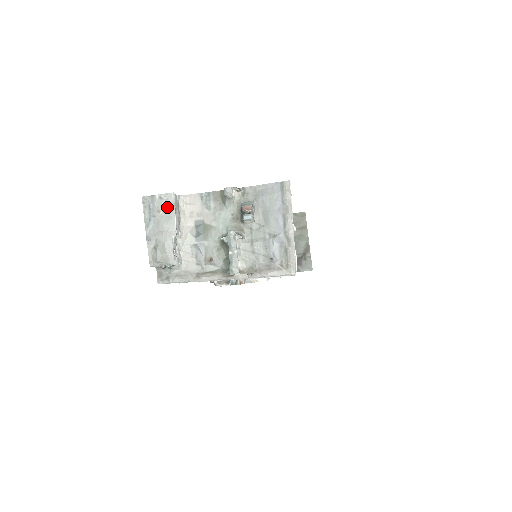
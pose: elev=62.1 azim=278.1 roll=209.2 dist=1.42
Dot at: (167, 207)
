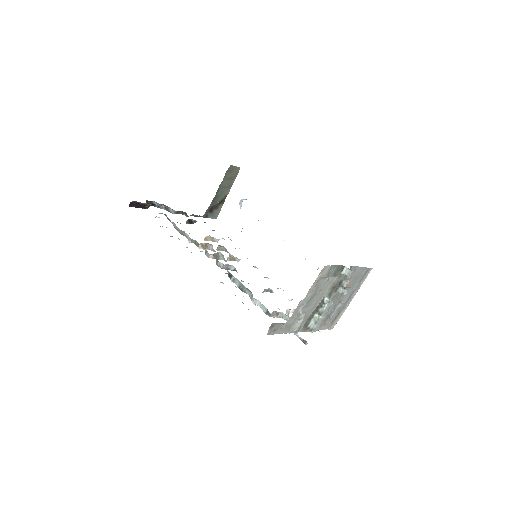
Dot at: (326, 288)
